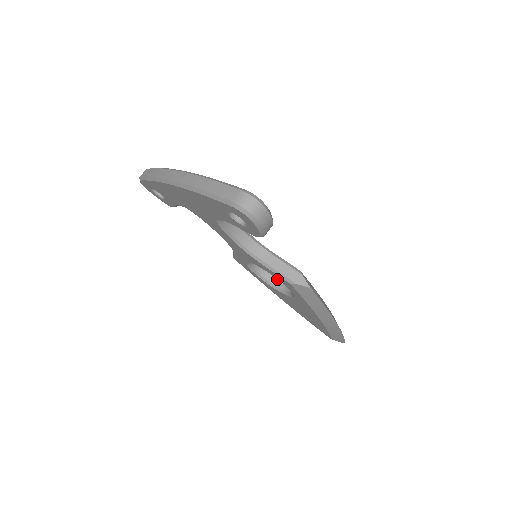
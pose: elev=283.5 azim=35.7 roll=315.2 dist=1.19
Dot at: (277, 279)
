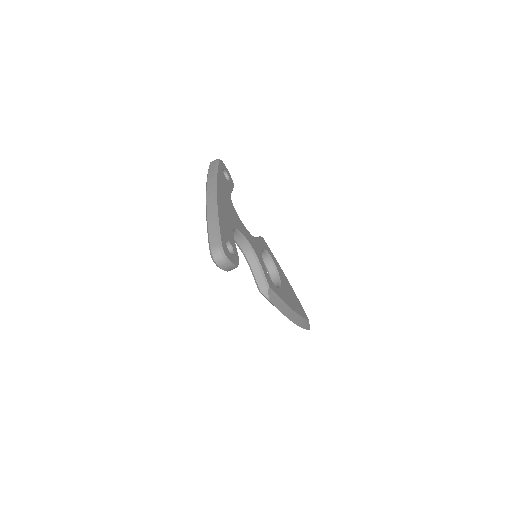
Dot at: (274, 271)
